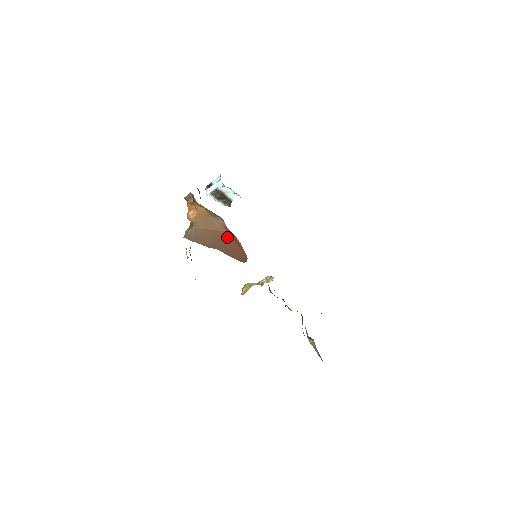
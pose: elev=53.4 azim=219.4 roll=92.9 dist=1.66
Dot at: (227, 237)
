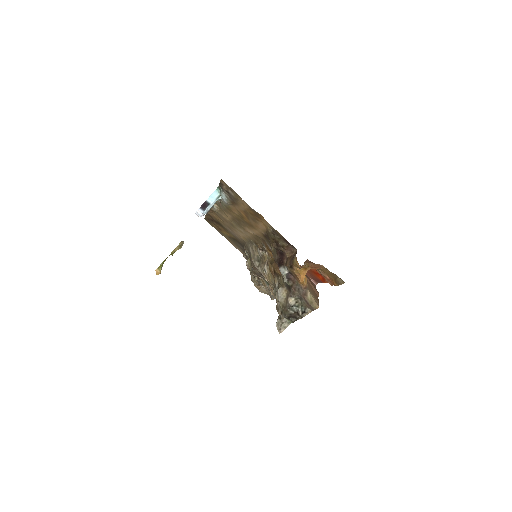
Dot at: occluded
